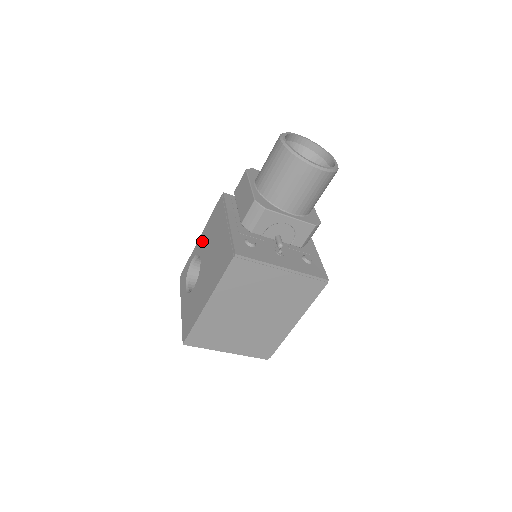
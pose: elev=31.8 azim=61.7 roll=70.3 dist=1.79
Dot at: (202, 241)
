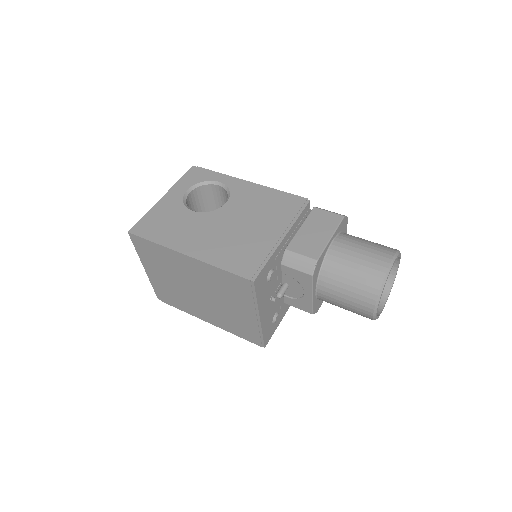
Dot at: (247, 191)
